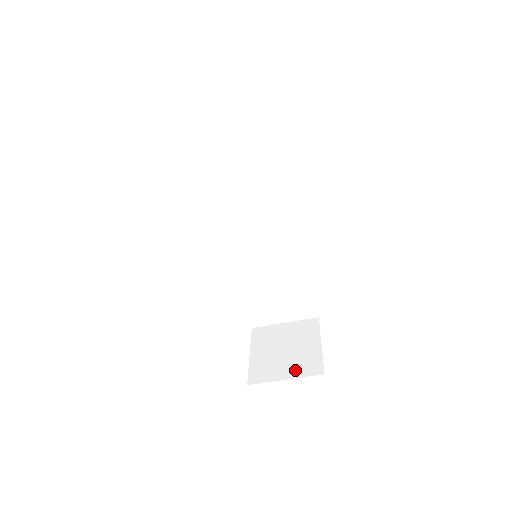
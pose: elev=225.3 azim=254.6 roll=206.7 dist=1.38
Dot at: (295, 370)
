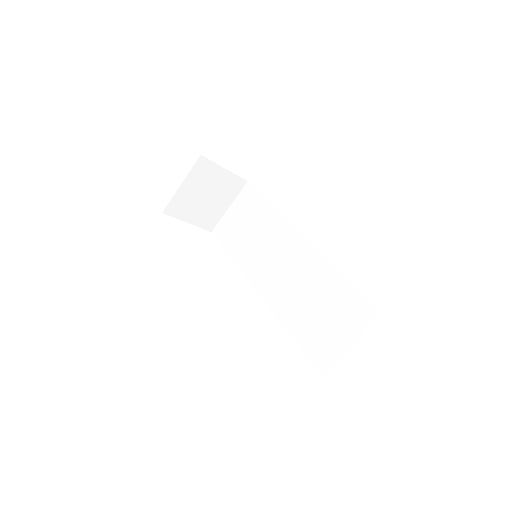
Dot at: occluded
